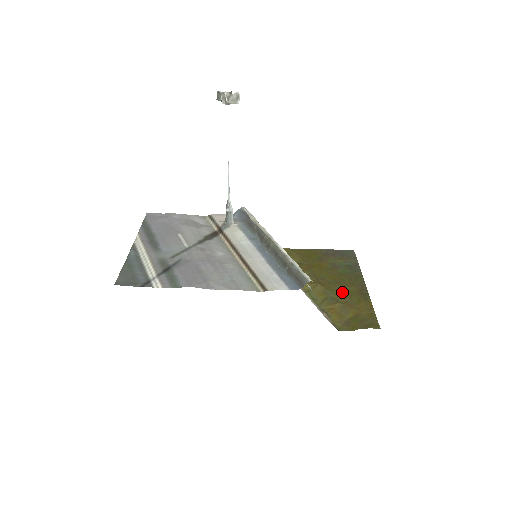
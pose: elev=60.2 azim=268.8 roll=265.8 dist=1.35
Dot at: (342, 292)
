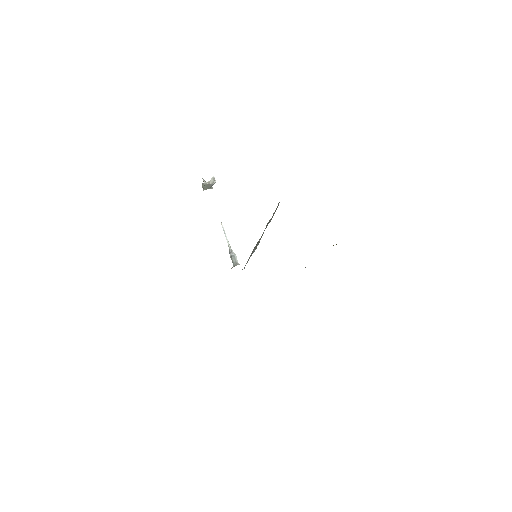
Dot at: occluded
